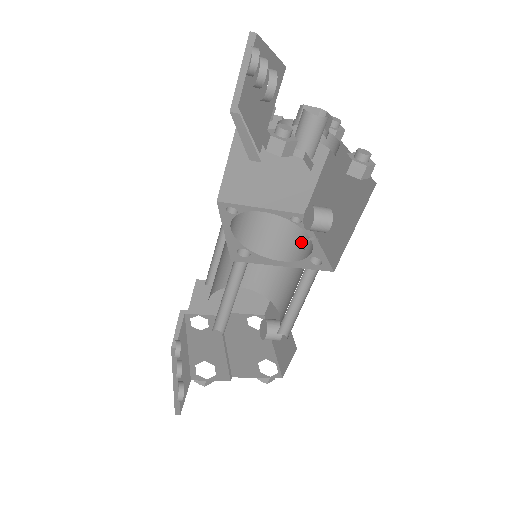
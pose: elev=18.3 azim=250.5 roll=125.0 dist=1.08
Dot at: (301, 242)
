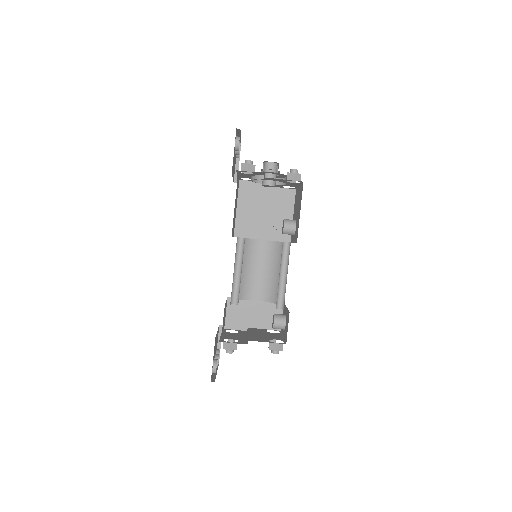
Dot at: occluded
